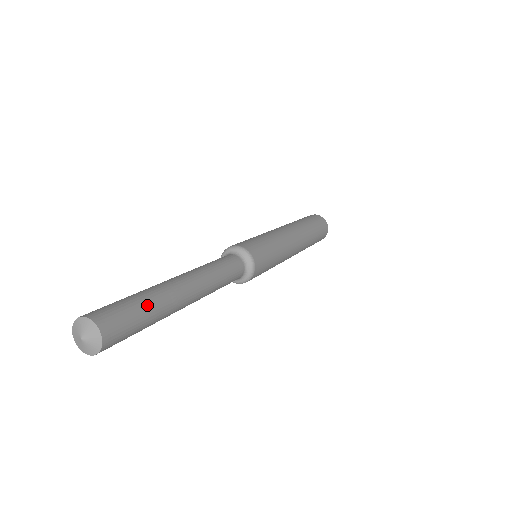
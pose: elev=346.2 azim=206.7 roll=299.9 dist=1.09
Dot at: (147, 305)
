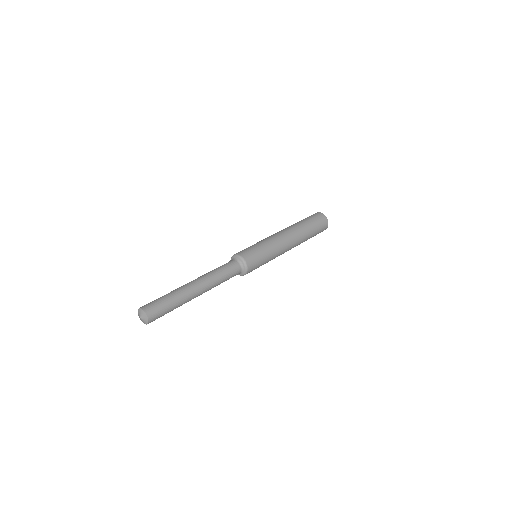
Dot at: (172, 301)
